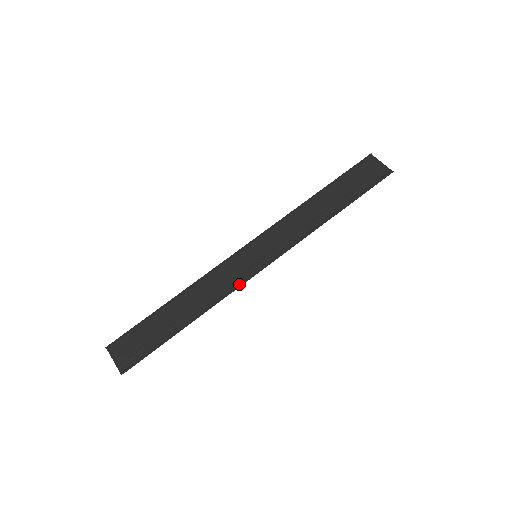
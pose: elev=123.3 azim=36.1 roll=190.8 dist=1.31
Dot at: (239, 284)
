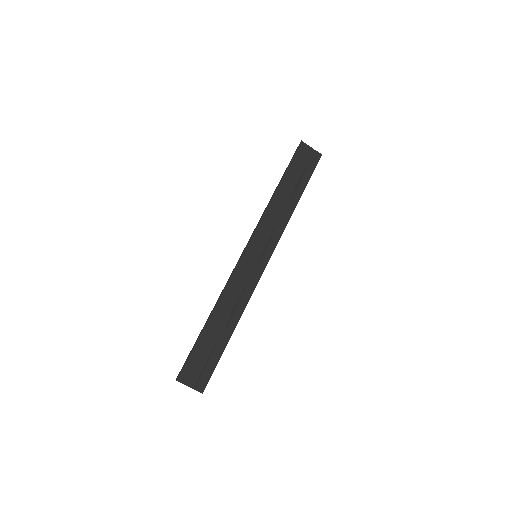
Dot at: (255, 284)
